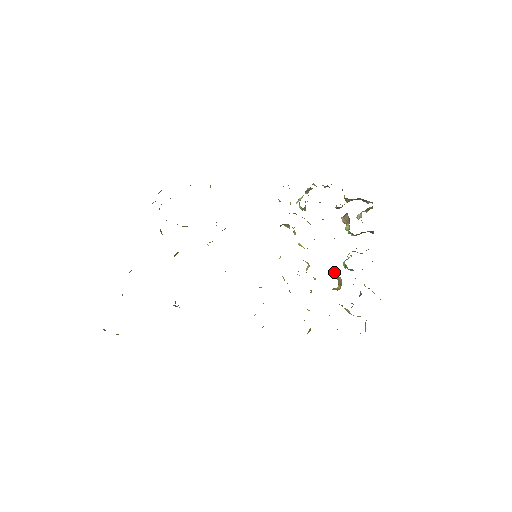
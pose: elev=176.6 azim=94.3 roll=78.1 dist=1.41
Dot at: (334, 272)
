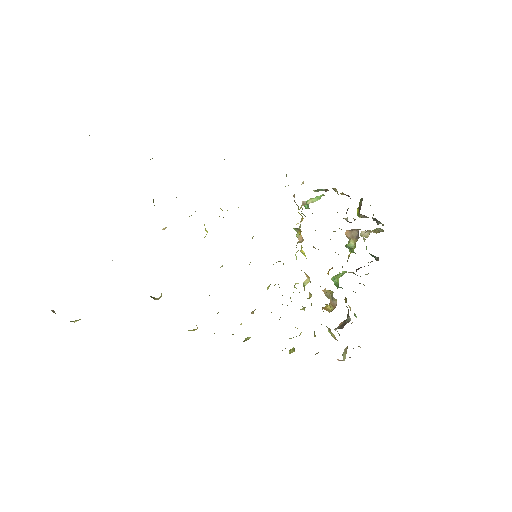
Dot at: (329, 291)
